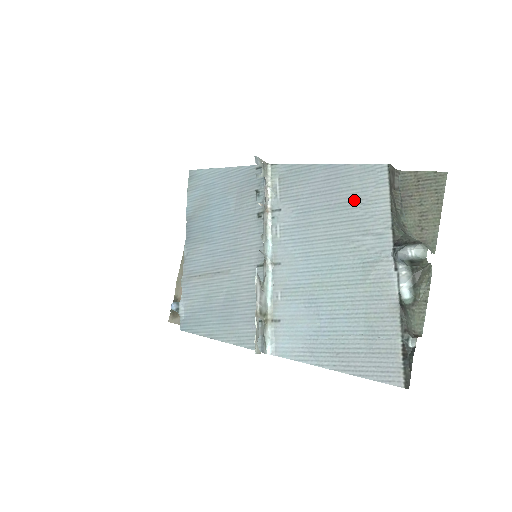
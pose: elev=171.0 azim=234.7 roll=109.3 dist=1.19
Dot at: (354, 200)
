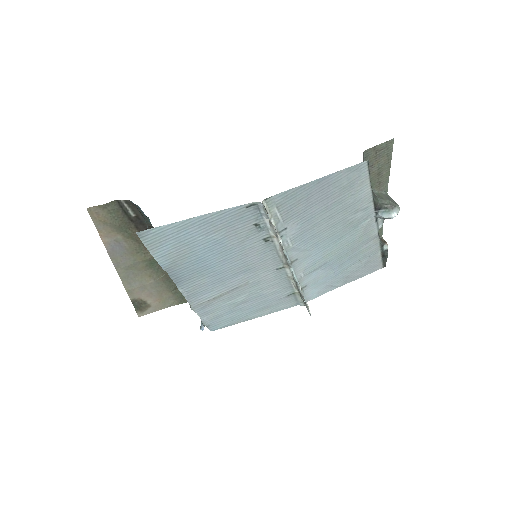
Dot at: (345, 195)
